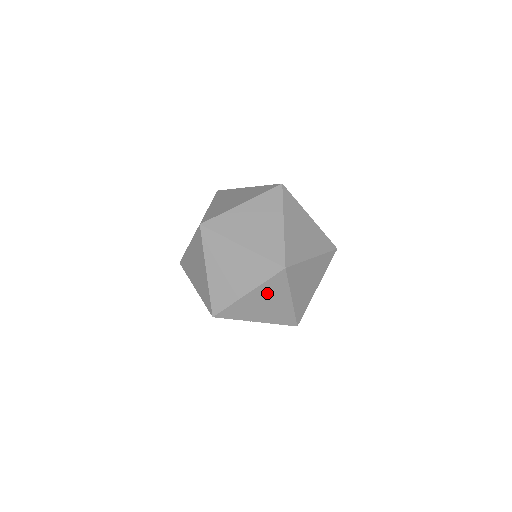
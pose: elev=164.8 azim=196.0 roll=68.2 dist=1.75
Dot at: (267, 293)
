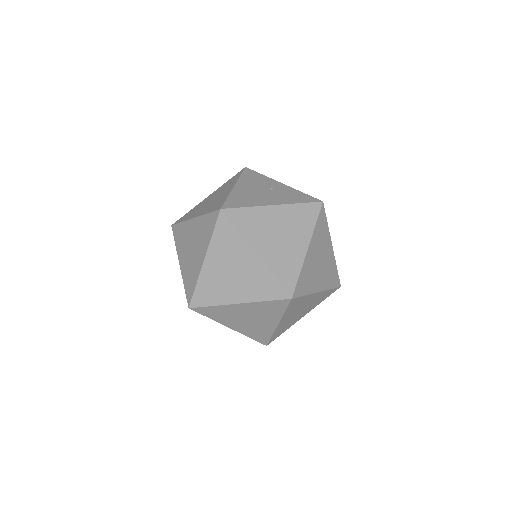
Dot at: occluded
